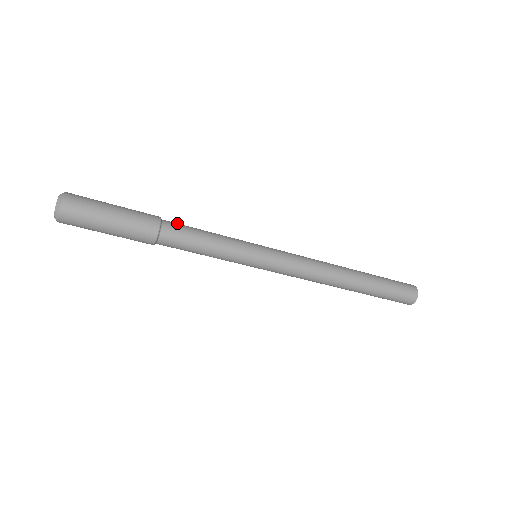
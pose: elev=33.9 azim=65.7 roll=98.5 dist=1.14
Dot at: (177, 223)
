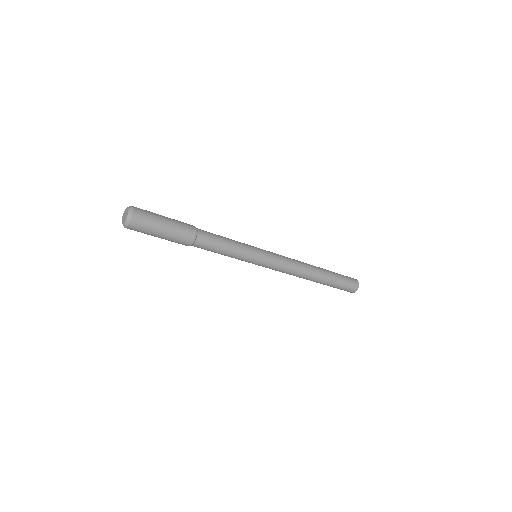
Dot at: (207, 233)
